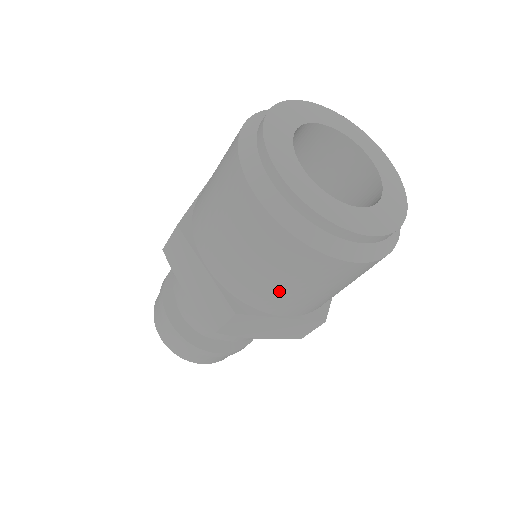
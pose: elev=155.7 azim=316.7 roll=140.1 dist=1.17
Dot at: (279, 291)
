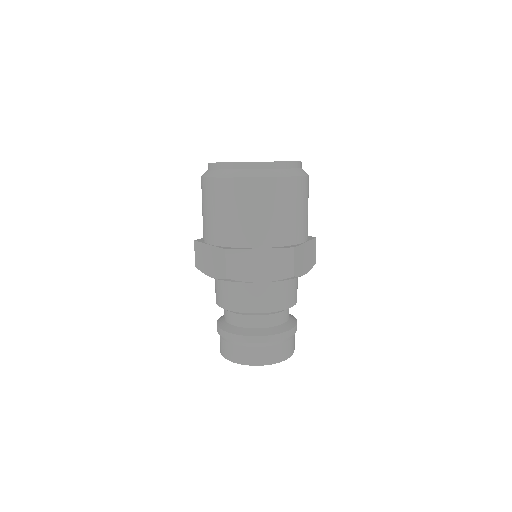
Dot at: (241, 222)
